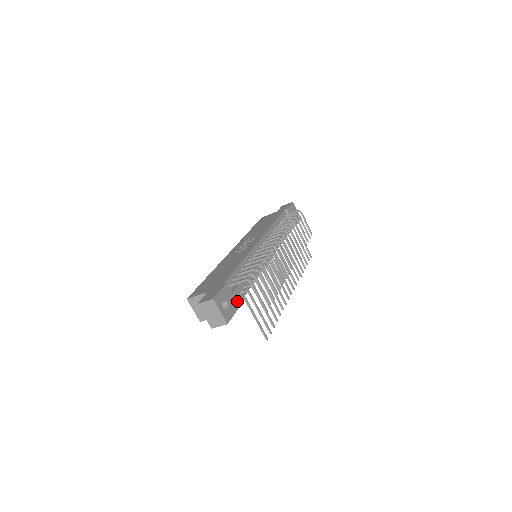
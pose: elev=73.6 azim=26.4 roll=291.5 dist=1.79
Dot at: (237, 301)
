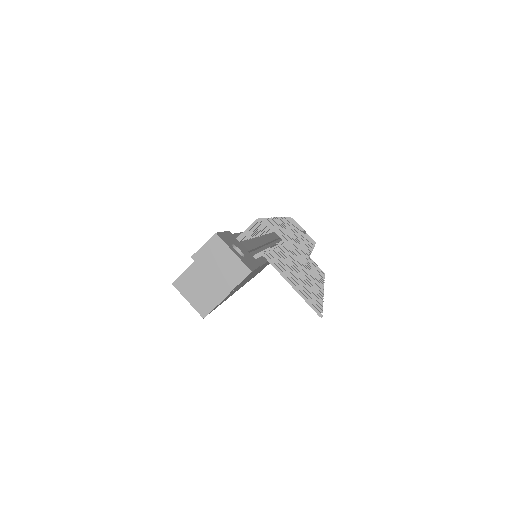
Dot at: occluded
